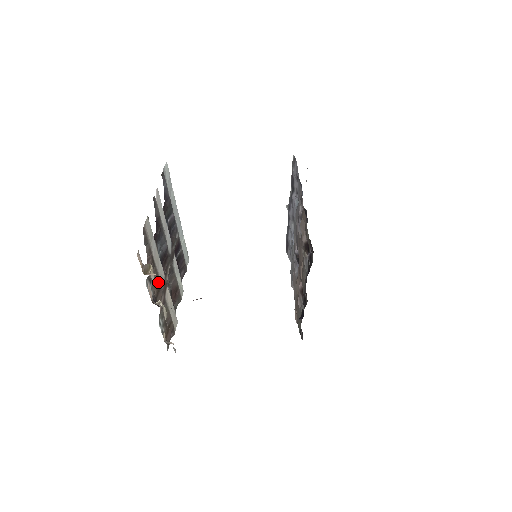
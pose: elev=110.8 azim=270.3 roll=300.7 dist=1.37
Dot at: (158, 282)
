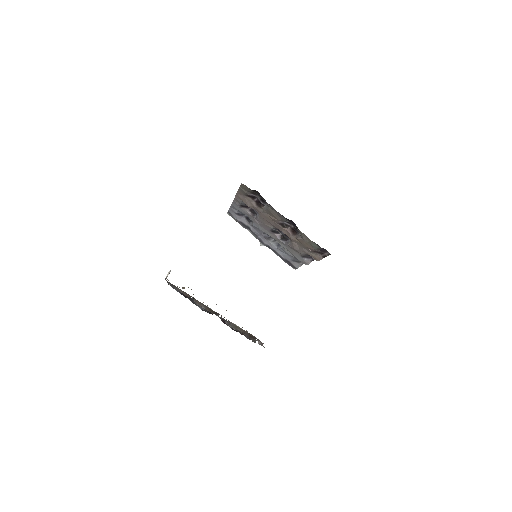
Dot at: (210, 309)
